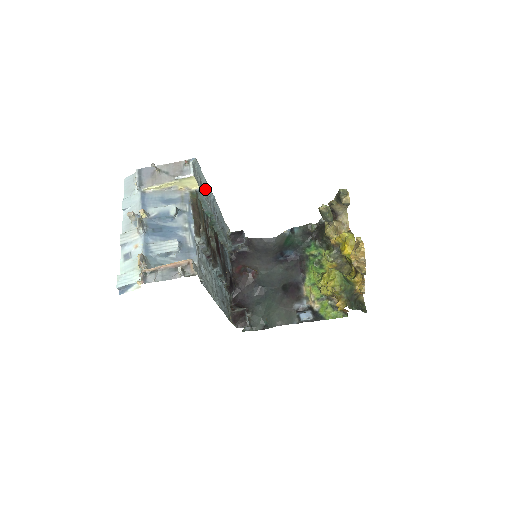
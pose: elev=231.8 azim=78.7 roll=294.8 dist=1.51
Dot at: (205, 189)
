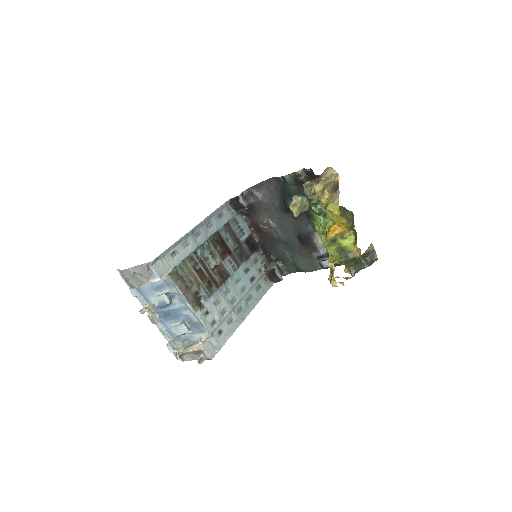
Dot at: (178, 244)
